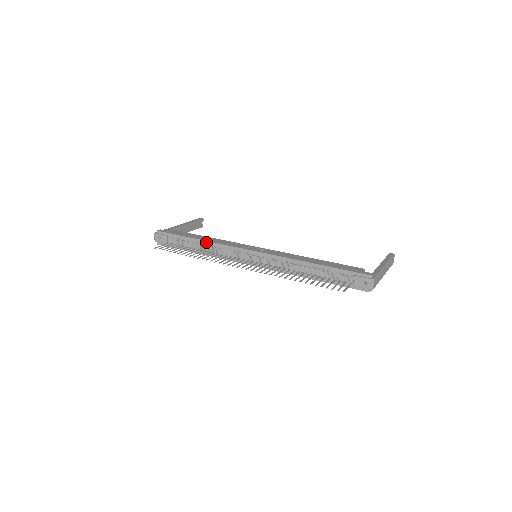
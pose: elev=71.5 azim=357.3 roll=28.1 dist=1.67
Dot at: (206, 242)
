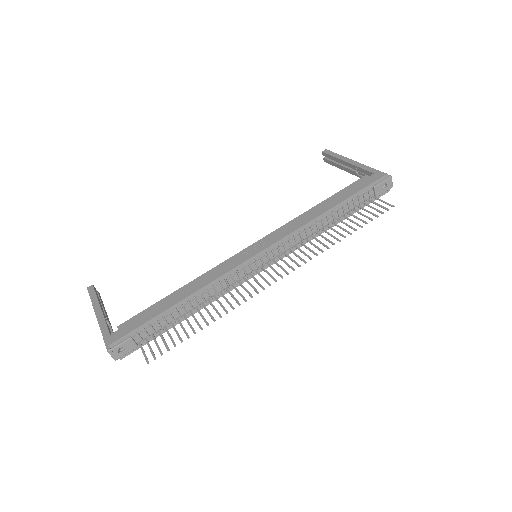
Dot at: (194, 294)
